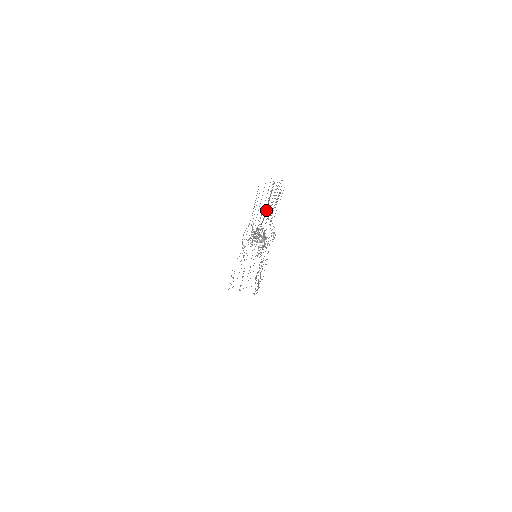
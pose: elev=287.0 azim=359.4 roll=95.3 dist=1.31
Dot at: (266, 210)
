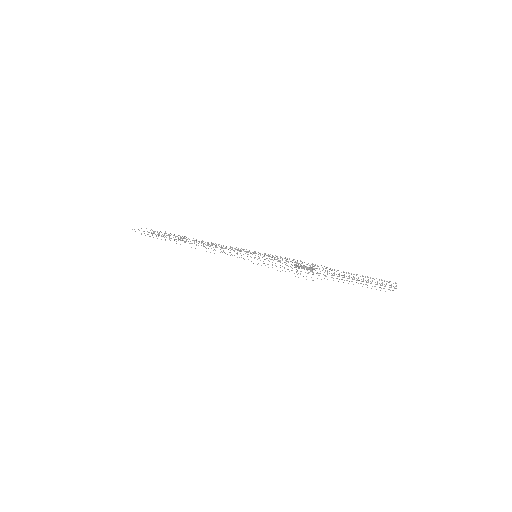
Dot at: occluded
